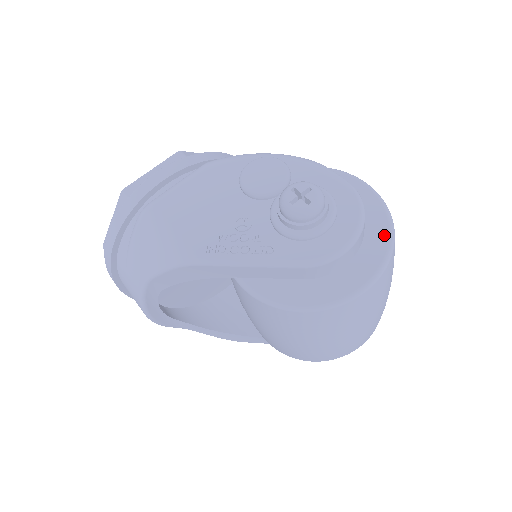
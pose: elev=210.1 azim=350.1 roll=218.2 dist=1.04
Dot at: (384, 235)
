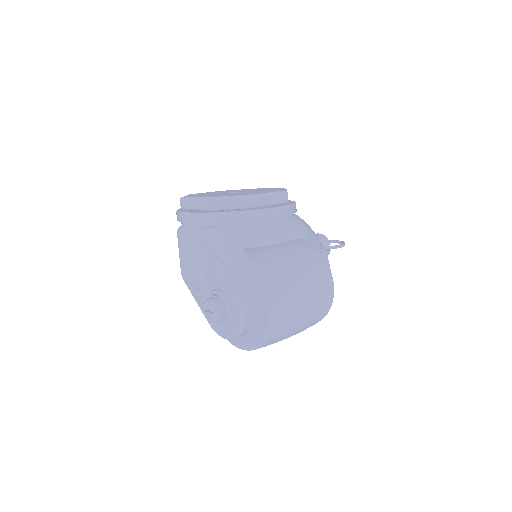
Dot at: (257, 341)
